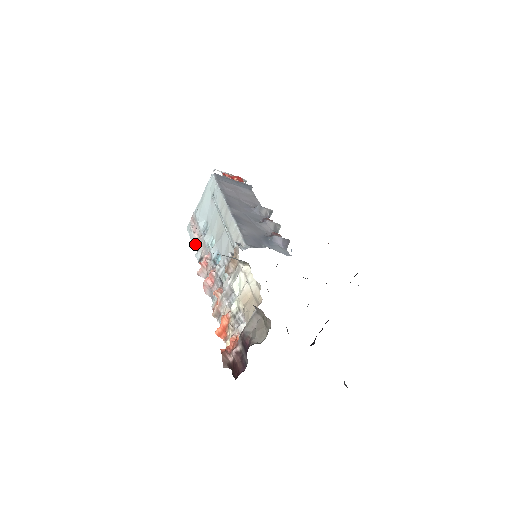
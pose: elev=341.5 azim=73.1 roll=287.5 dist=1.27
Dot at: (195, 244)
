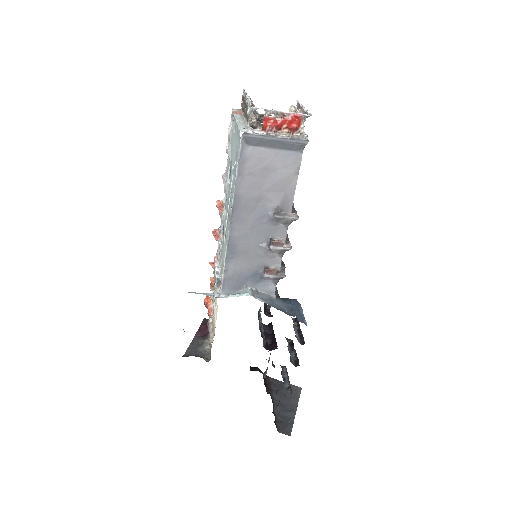
Dot at: occluded
